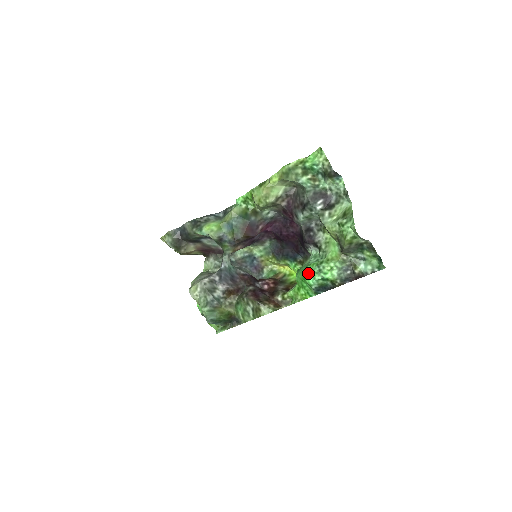
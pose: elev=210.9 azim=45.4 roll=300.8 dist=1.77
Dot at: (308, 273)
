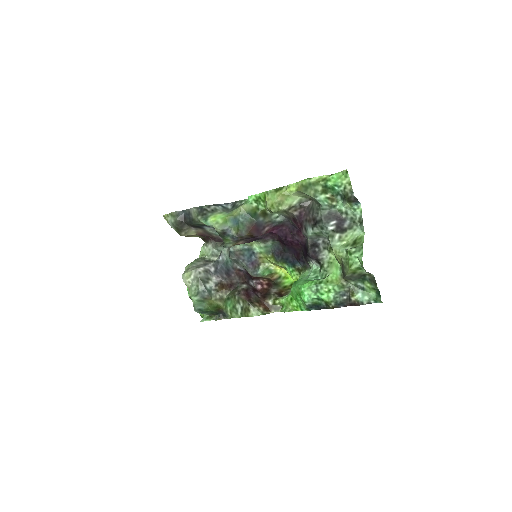
Dot at: (305, 290)
